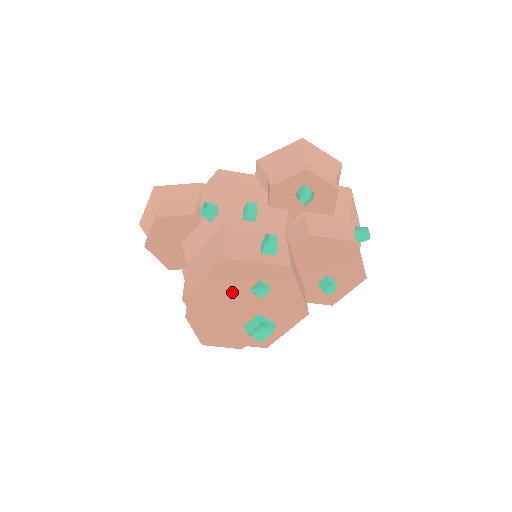
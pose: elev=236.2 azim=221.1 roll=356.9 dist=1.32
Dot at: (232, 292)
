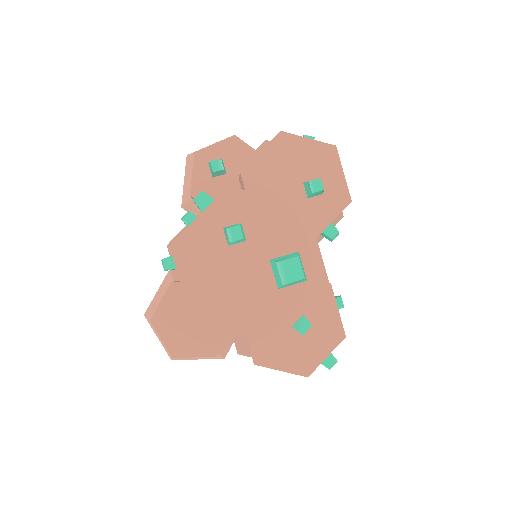
Dot at: (220, 268)
